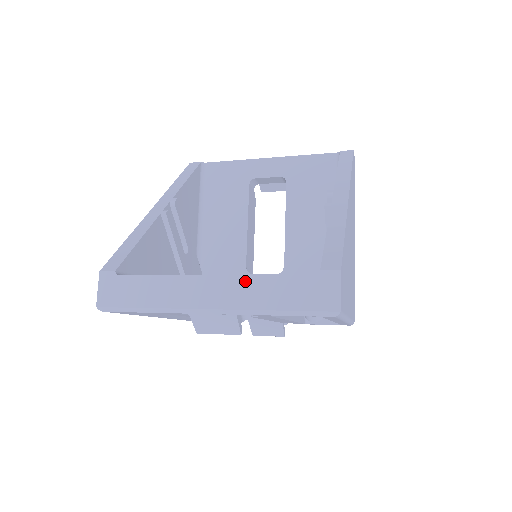
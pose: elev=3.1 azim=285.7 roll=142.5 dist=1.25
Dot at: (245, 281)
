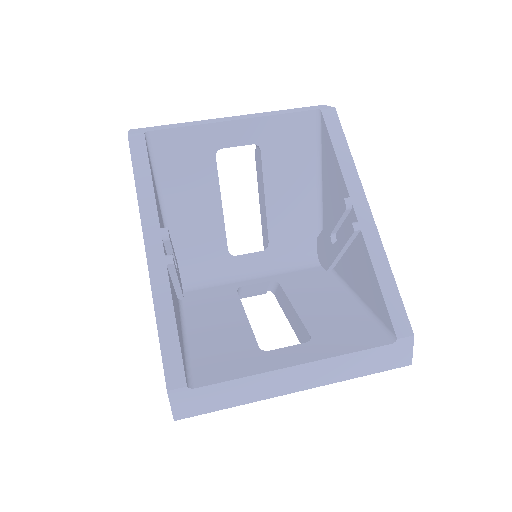
Dot at: (331, 362)
